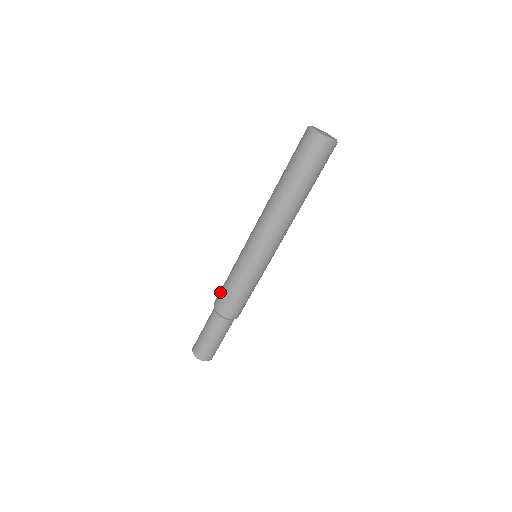
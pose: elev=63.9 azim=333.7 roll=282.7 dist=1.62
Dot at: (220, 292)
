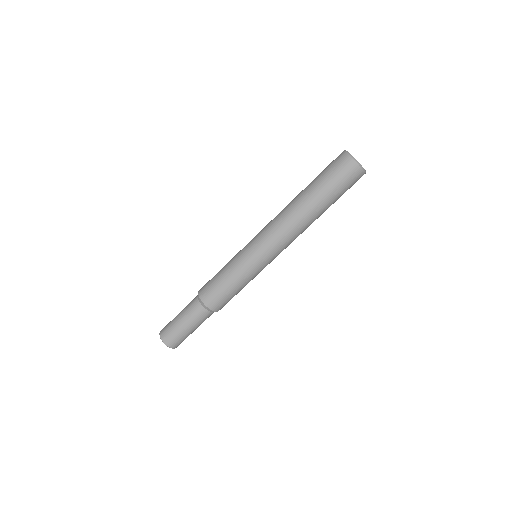
Dot at: (209, 281)
